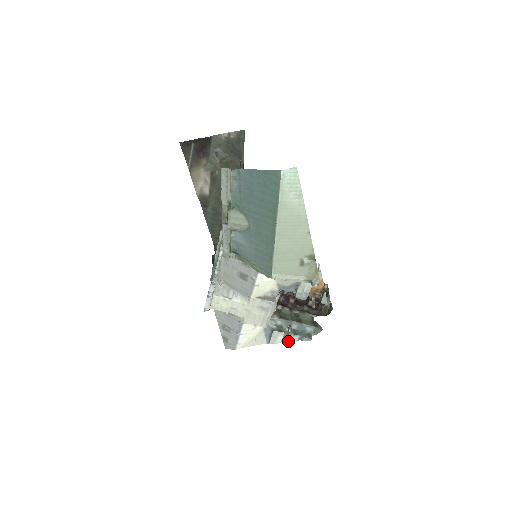
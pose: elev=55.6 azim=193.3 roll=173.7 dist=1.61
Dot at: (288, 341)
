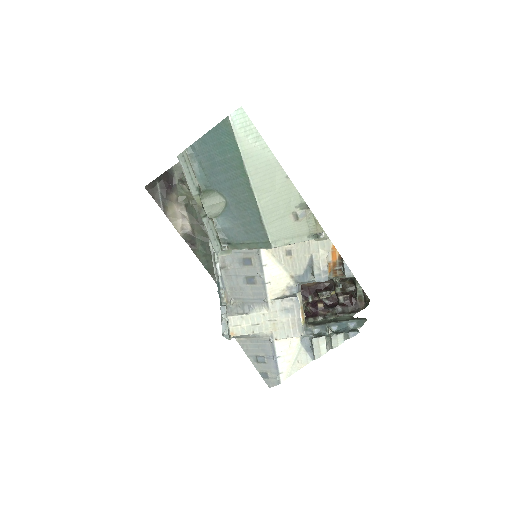
Dot at: (334, 346)
